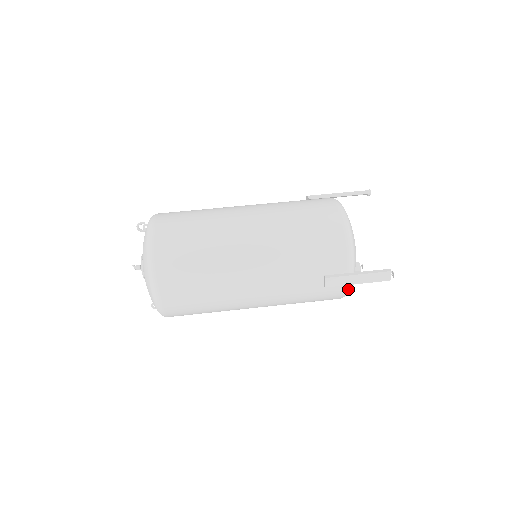
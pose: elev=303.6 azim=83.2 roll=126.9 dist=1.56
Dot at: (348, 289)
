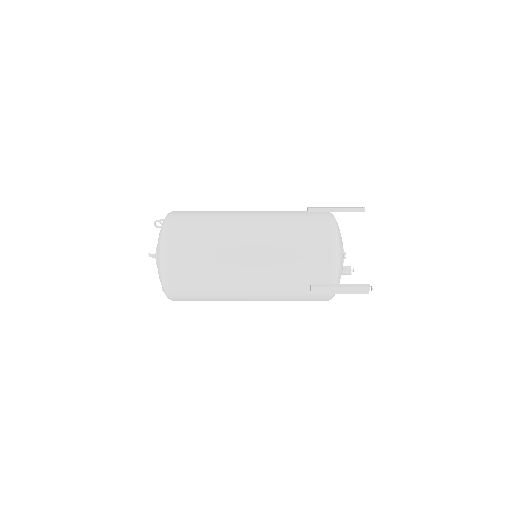
Dot at: (332, 296)
